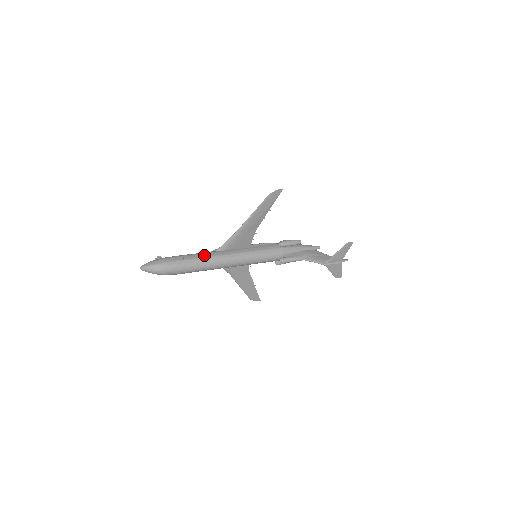
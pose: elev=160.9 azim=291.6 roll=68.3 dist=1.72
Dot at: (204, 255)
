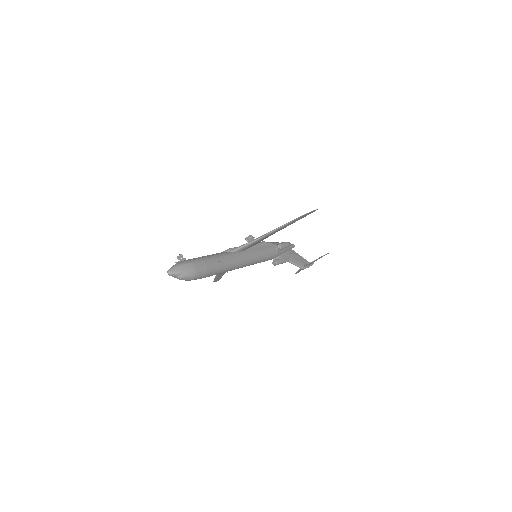
Dot at: (226, 259)
